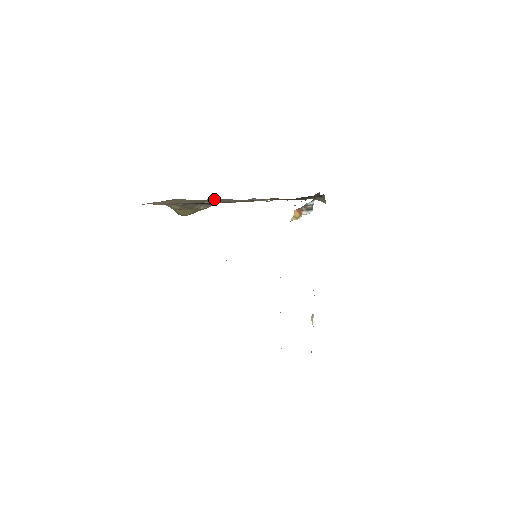
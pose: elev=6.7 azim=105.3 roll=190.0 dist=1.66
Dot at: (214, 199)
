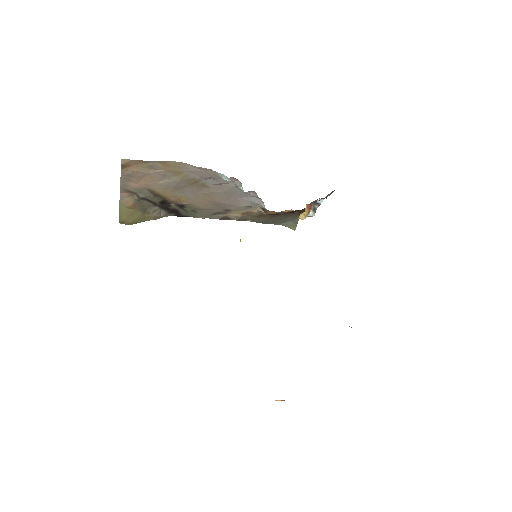
Dot at: (207, 183)
